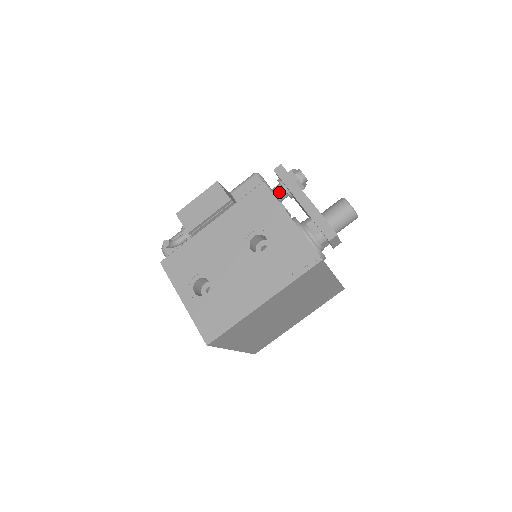
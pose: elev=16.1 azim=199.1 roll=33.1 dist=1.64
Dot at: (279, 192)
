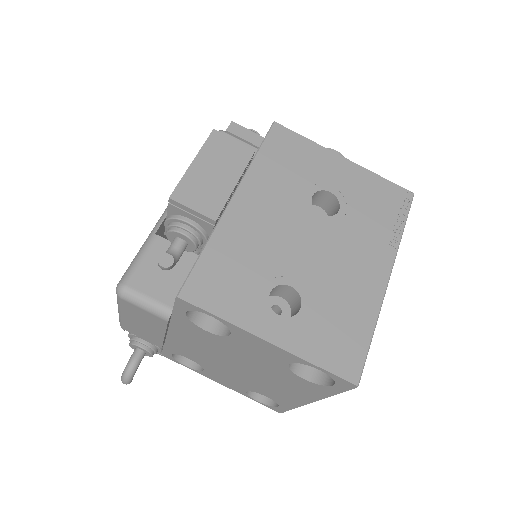
Dot at: occluded
